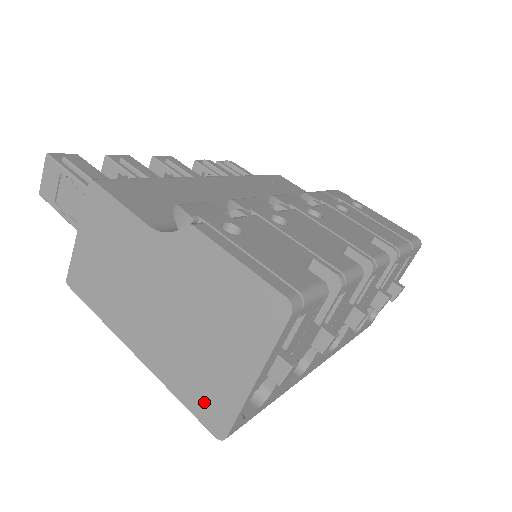
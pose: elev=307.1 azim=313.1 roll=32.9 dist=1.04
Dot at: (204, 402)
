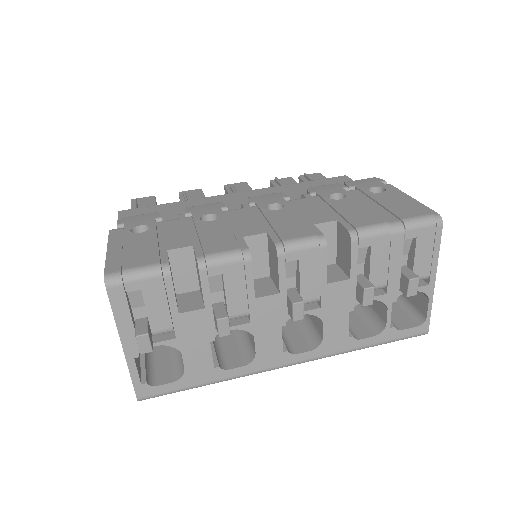
Dot at: occluded
